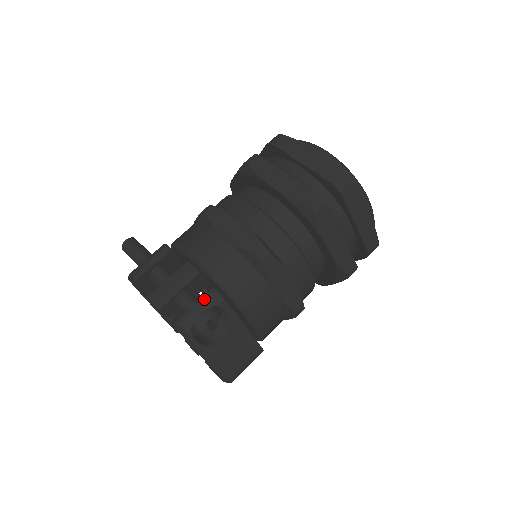
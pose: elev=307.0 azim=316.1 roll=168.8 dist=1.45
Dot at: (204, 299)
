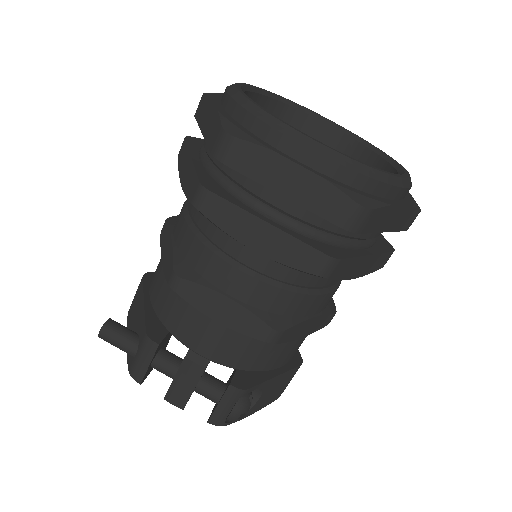
Dot at: (225, 397)
